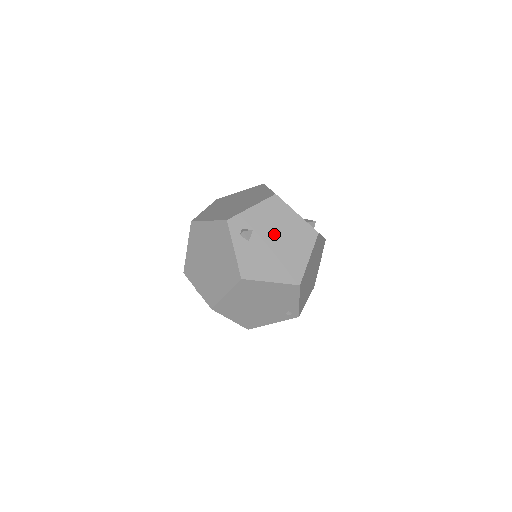
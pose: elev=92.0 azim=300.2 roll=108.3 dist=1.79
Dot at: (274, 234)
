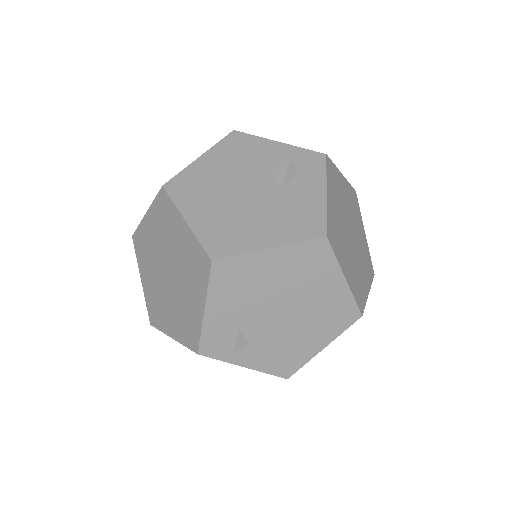
Dot at: (270, 305)
